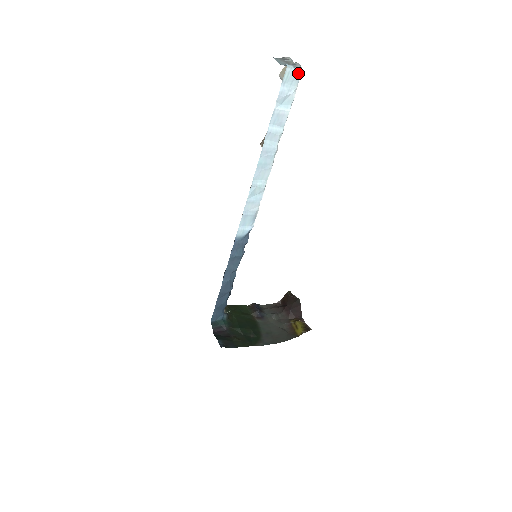
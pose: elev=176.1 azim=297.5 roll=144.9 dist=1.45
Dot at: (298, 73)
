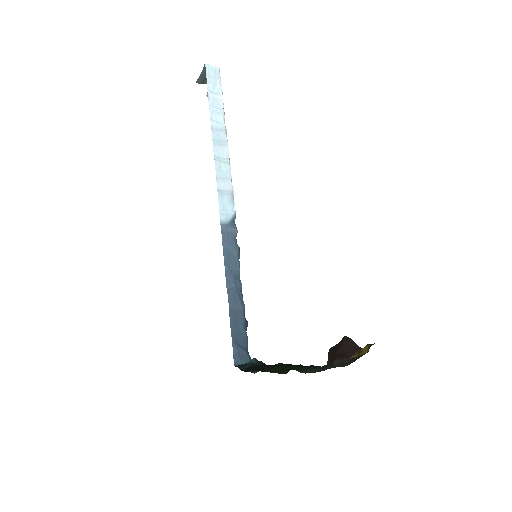
Dot at: (217, 69)
